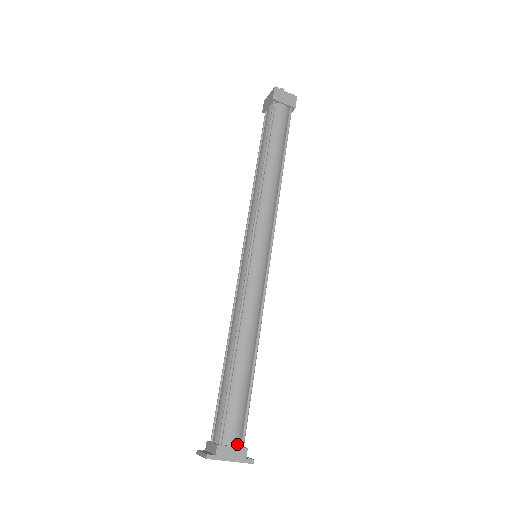
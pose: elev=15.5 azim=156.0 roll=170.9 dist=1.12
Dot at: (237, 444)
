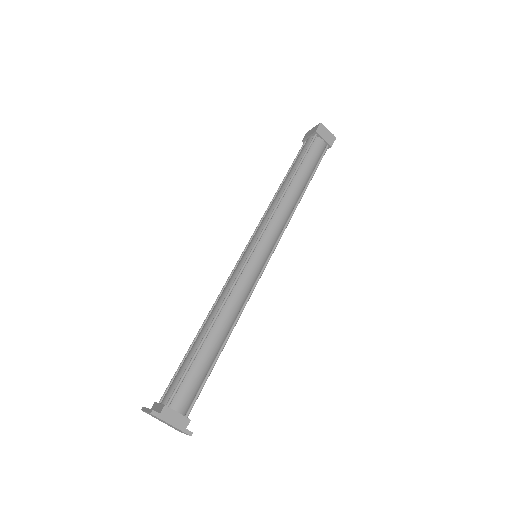
Dot at: (182, 412)
